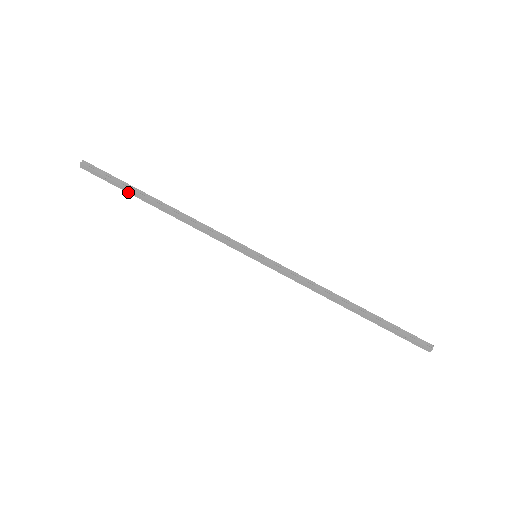
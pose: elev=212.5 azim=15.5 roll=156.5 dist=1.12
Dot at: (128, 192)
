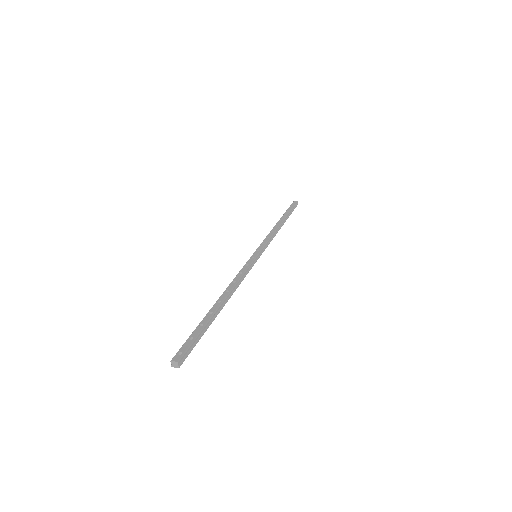
Dot at: occluded
